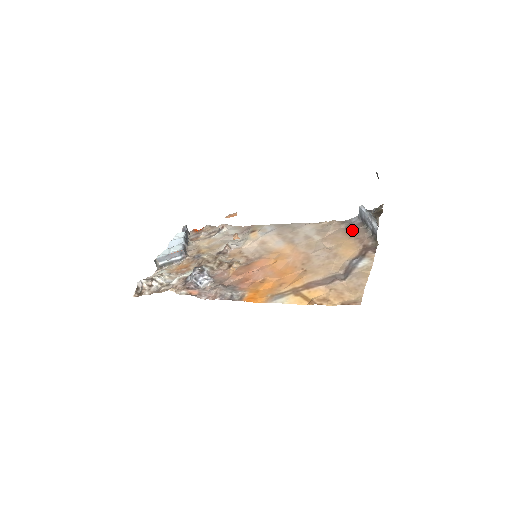
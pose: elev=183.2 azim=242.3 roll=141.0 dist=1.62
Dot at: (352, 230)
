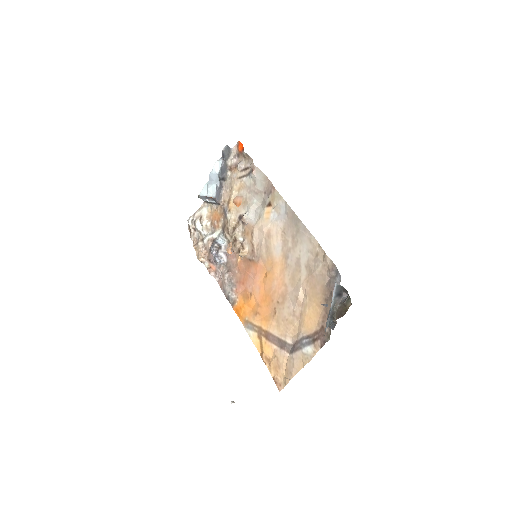
Dot at: (329, 292)
